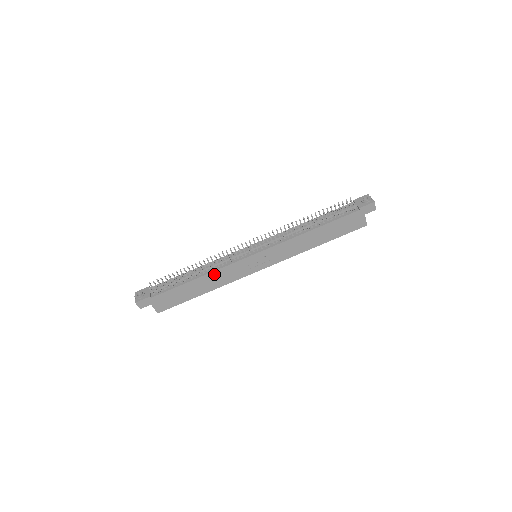
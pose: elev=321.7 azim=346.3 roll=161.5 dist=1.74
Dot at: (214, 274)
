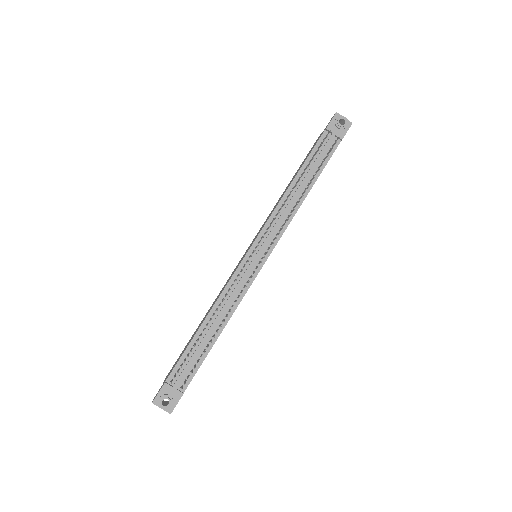
Dot at: (233, 312)
